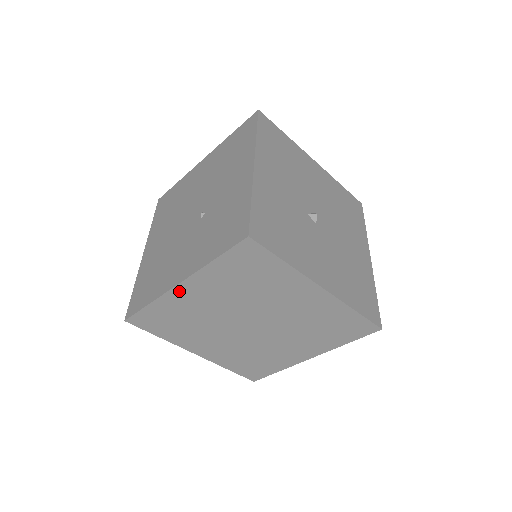
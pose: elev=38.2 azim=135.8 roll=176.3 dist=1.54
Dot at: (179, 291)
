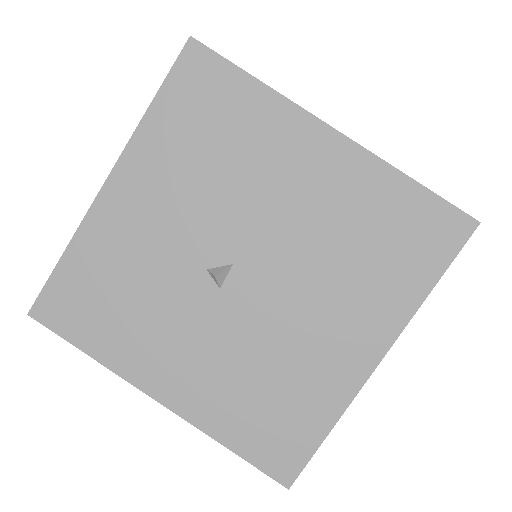
Dot at: occluded
